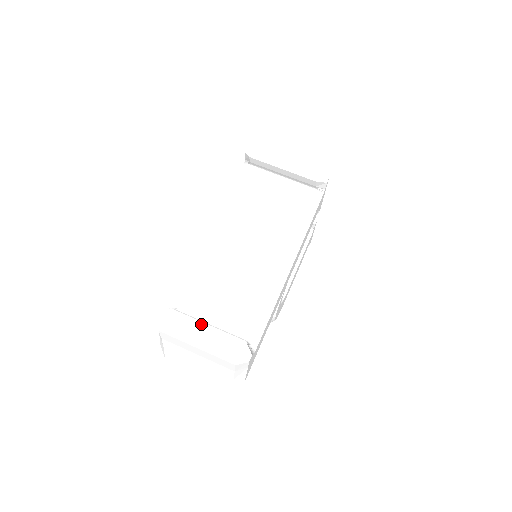
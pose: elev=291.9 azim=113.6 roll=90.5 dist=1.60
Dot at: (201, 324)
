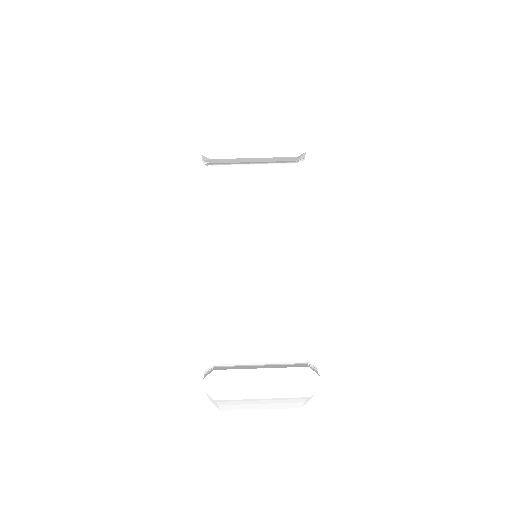
Dot at: (254, 371)
